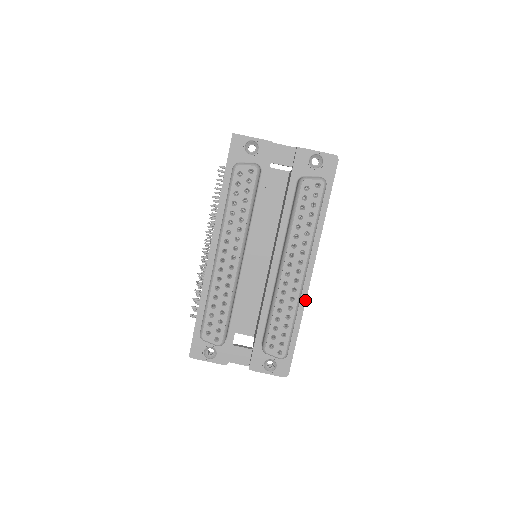
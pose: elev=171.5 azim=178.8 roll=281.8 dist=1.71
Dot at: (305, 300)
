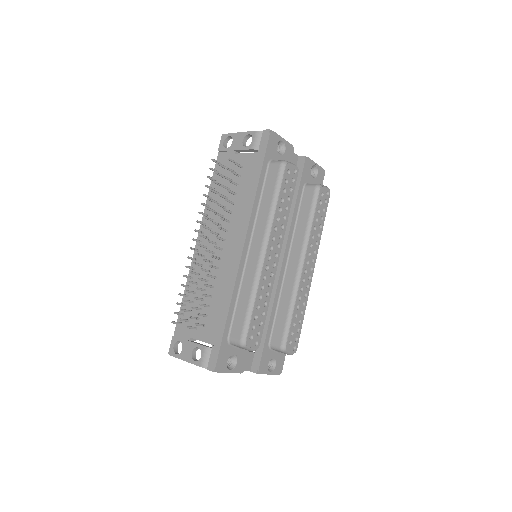
Dot at: occluded
